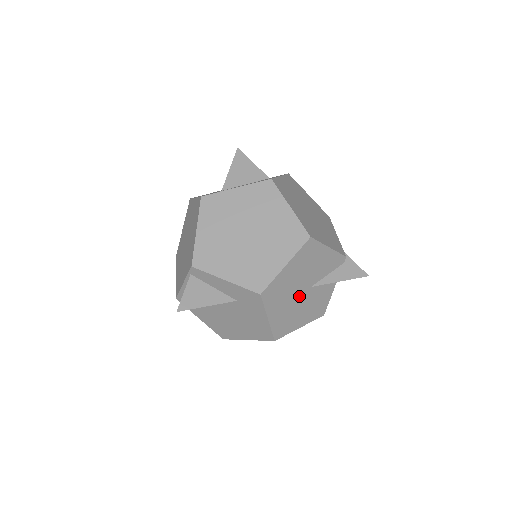
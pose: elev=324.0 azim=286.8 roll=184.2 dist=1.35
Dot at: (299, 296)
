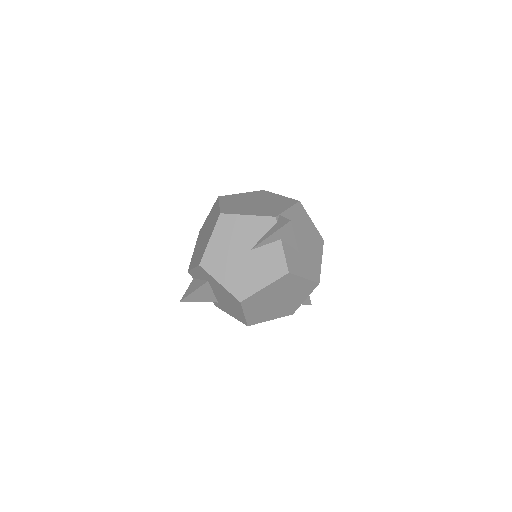
Dot at: (242, 260)
